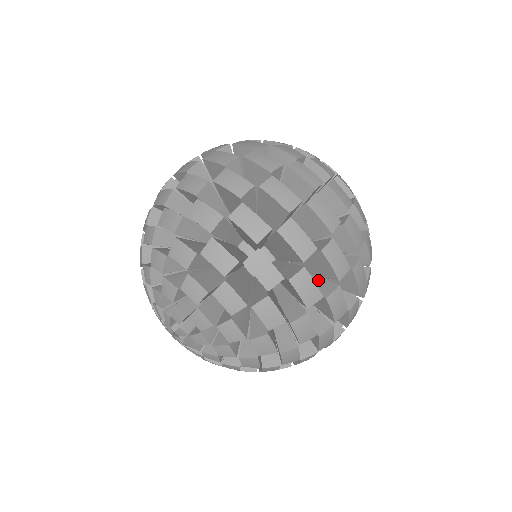
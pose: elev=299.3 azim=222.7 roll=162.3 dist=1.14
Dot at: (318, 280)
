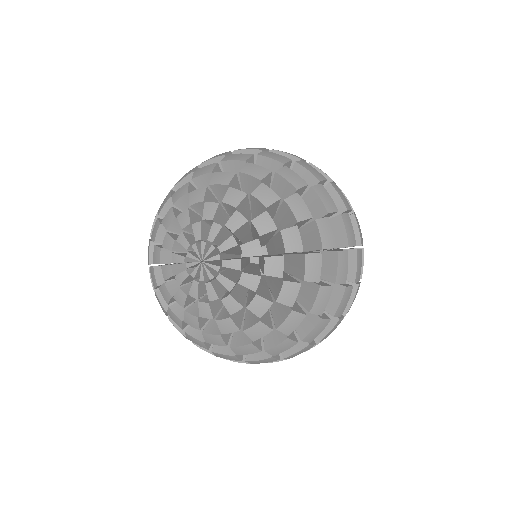
Dot at: occluded
